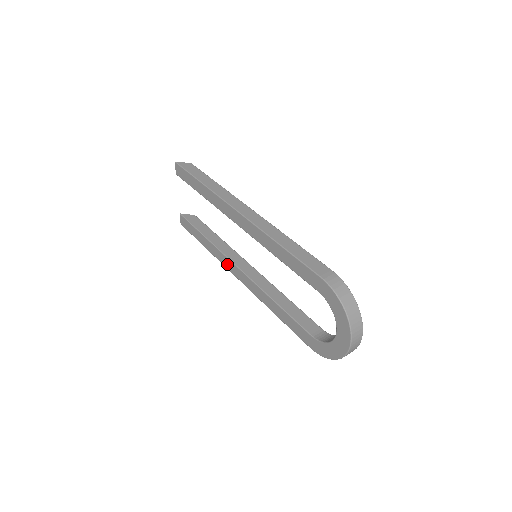
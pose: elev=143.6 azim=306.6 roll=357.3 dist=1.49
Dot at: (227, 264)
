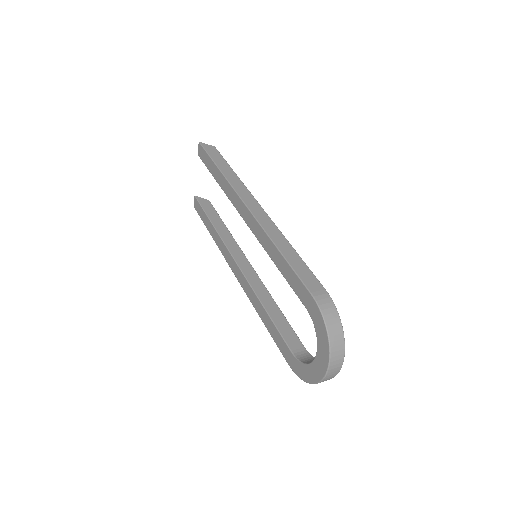
Dot at: (228, 257)
